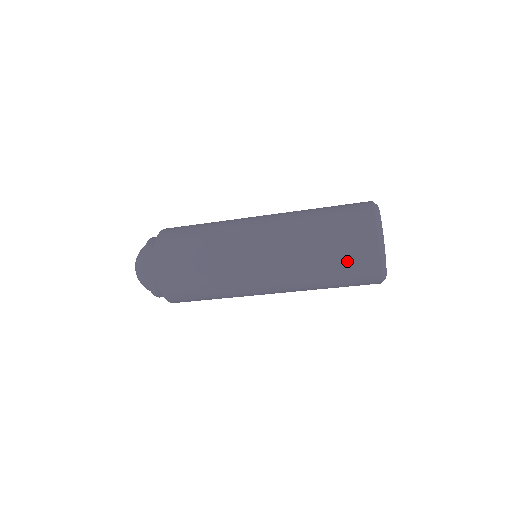
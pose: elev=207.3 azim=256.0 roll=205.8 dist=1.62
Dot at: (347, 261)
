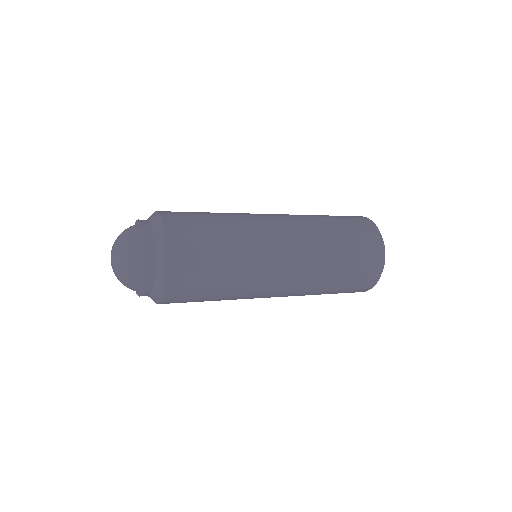
Dot at: occluded
